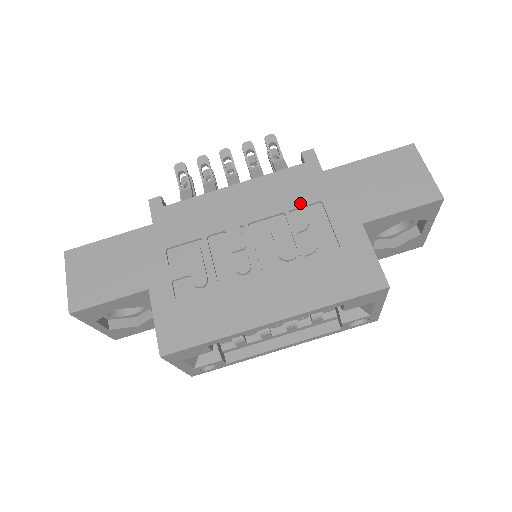
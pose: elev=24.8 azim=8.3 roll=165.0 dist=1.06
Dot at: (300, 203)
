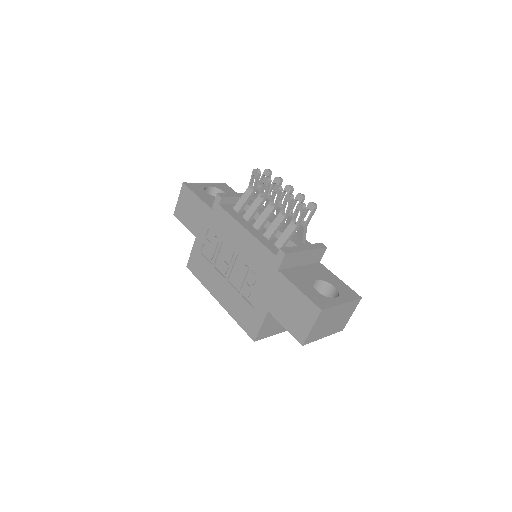
Dot at: (258, 272)
